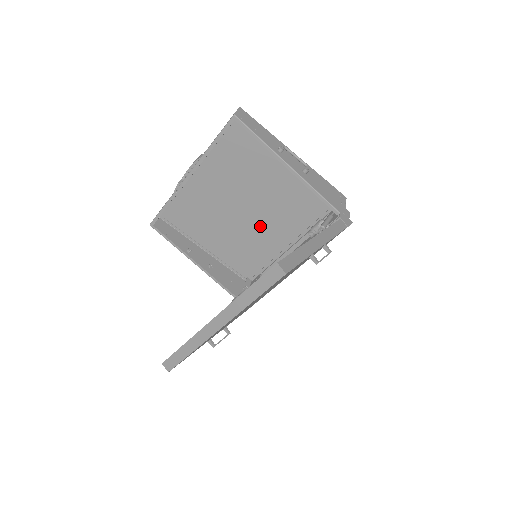
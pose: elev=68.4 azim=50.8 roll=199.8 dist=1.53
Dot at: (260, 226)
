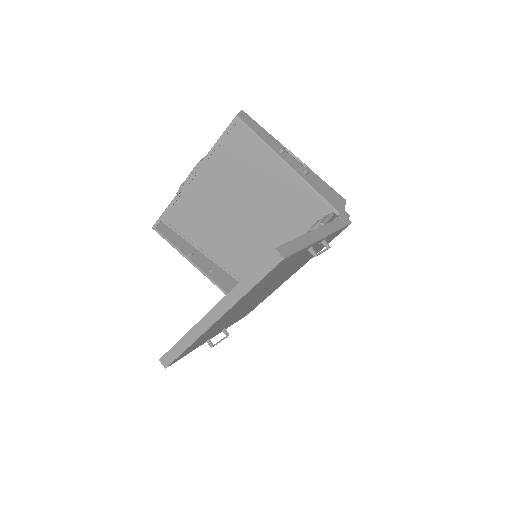
Dot at: (261, 230)
